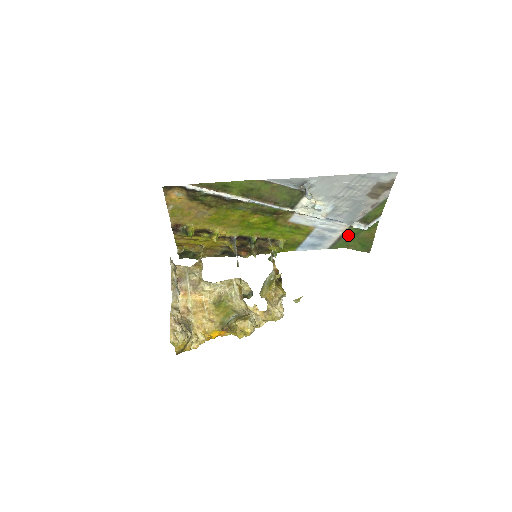
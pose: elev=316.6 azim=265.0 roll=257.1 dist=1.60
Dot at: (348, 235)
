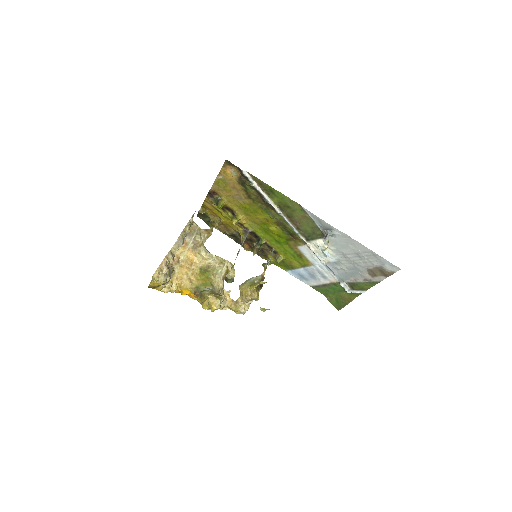
Dot at: (332, 287)
